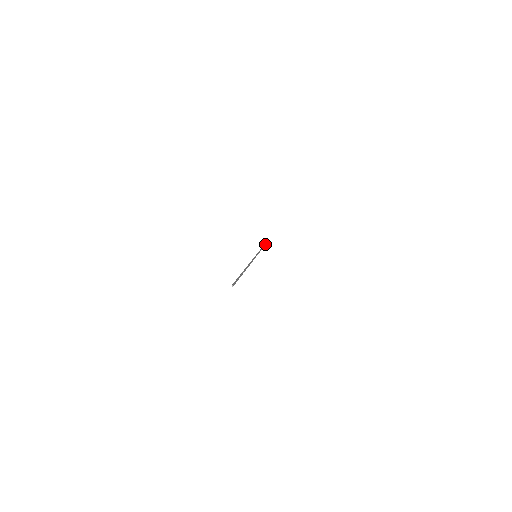
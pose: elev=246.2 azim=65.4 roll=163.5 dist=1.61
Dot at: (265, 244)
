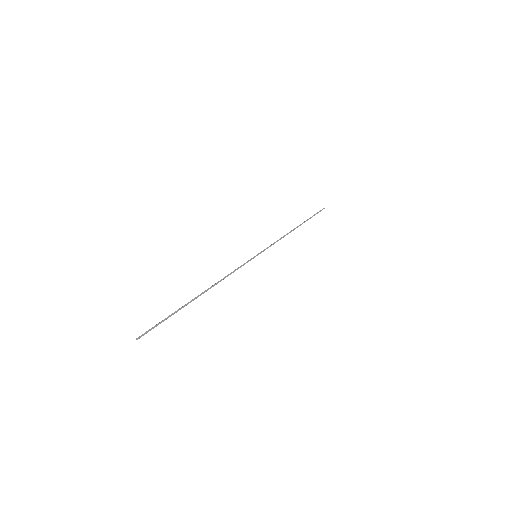
Dot at: (305, 221)
